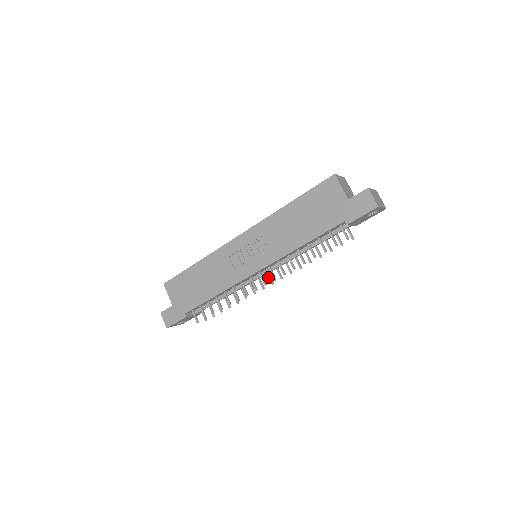
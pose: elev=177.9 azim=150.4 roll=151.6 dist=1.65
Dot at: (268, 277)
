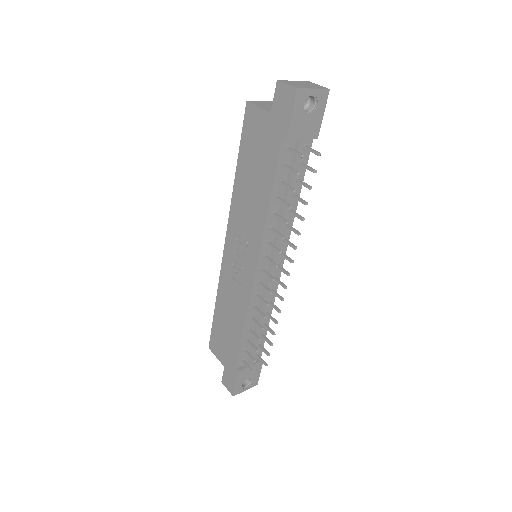
Dot at: occluded
